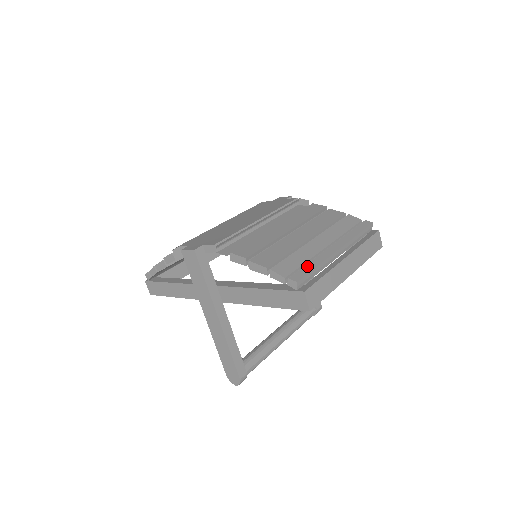
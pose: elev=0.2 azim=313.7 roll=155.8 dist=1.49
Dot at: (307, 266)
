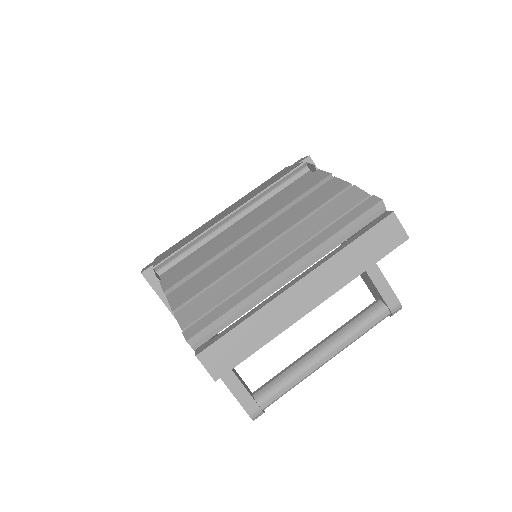
Dot at: (219, 308)
